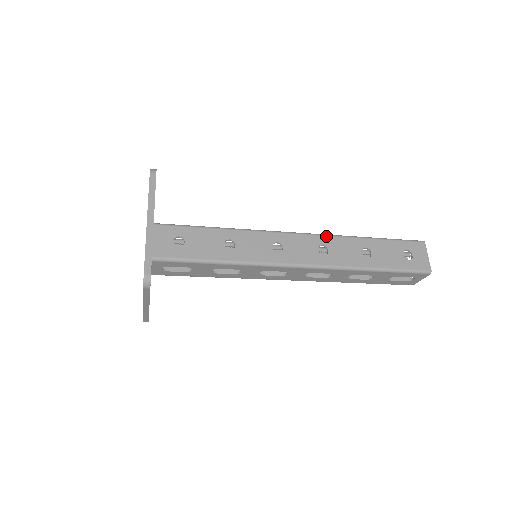
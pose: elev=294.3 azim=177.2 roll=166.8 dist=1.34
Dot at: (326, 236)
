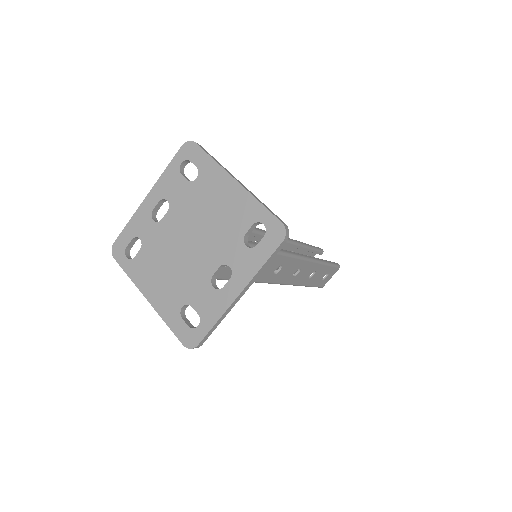
Dot at: (308, 261)
